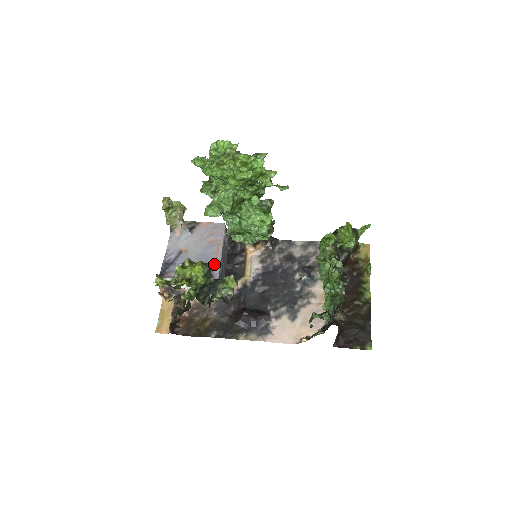
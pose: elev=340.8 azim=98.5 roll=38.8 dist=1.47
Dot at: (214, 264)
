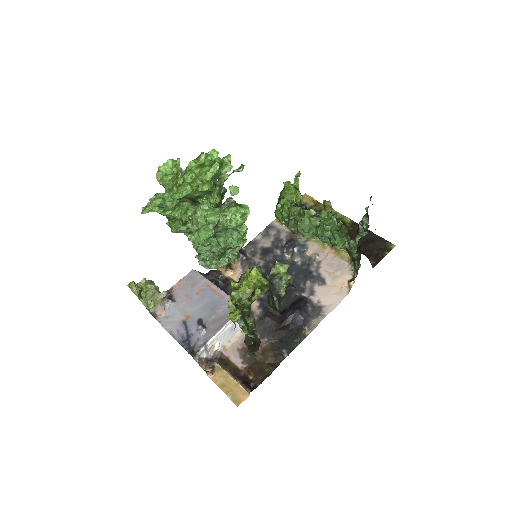
Dot at: (225, 301)
